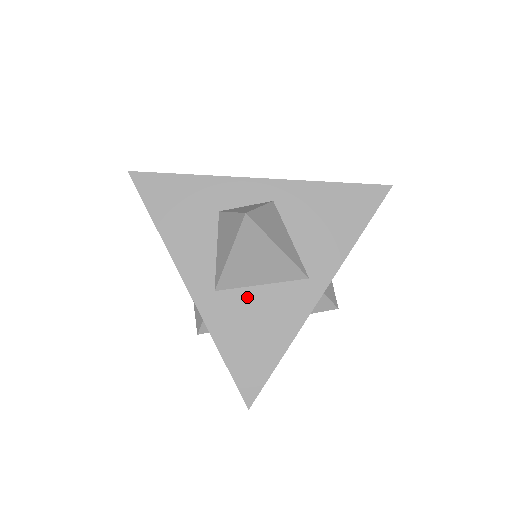
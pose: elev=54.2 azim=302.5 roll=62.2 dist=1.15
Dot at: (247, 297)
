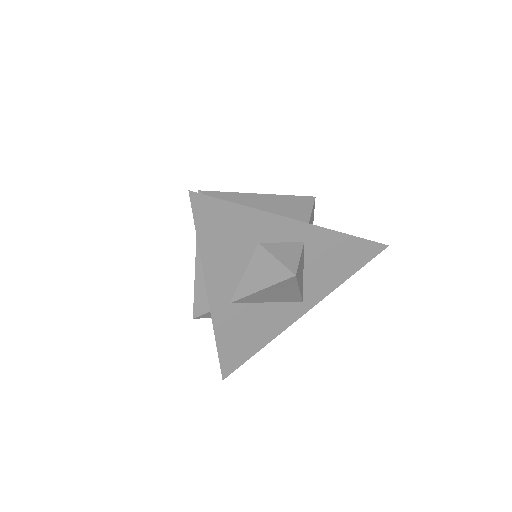
Dot at: (253, 310)
